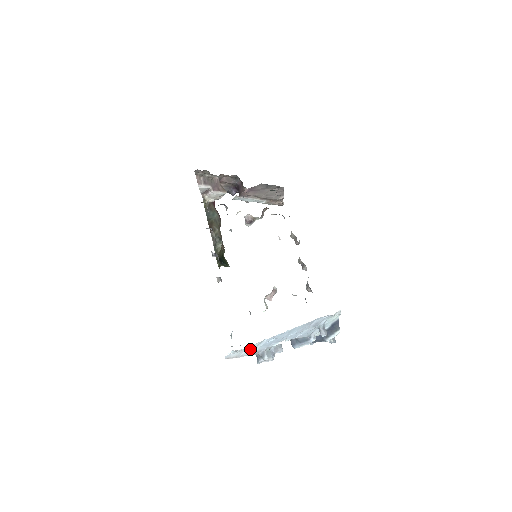
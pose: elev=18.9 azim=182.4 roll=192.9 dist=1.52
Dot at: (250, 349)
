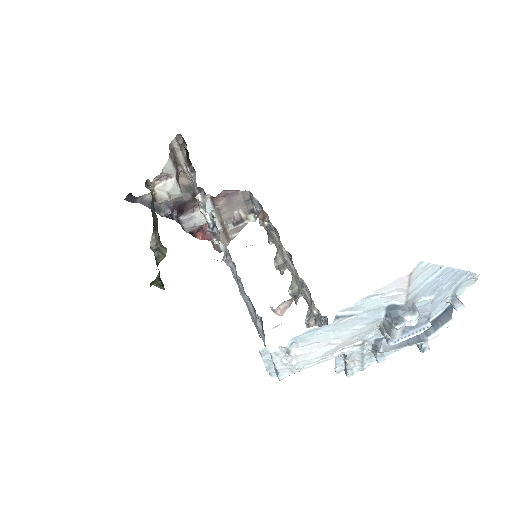
Dot at: (423, 277)
